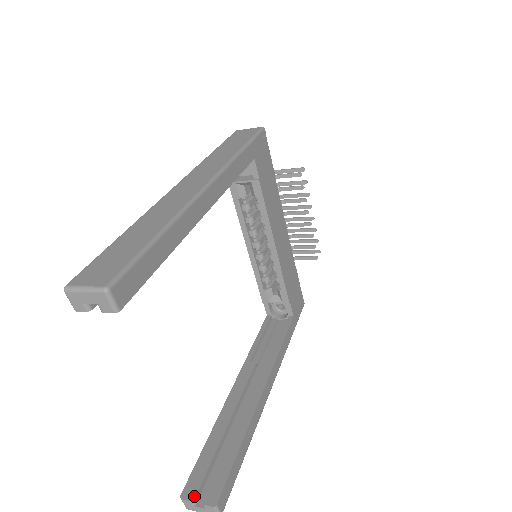
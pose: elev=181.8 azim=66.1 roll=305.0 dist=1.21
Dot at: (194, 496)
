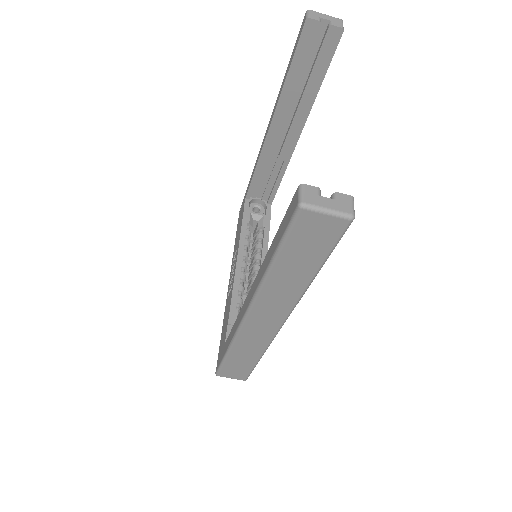
Dot at: (317, 192)
